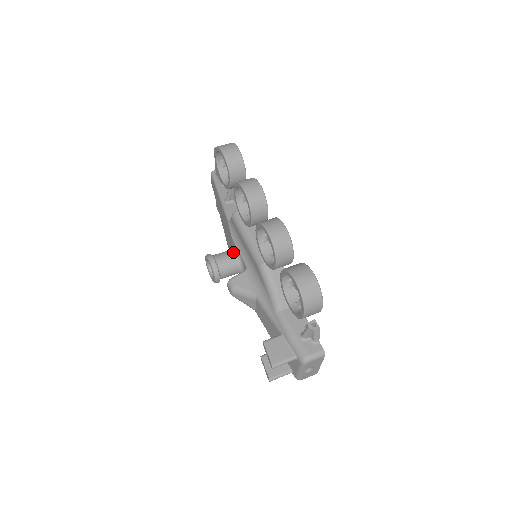
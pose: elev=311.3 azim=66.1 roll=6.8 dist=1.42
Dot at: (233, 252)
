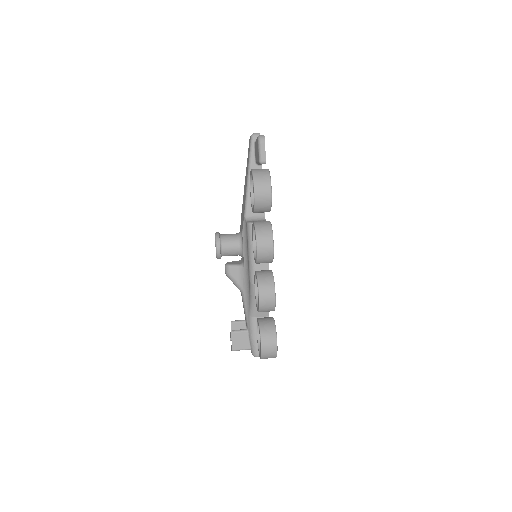
Dot at: (239, 244)
